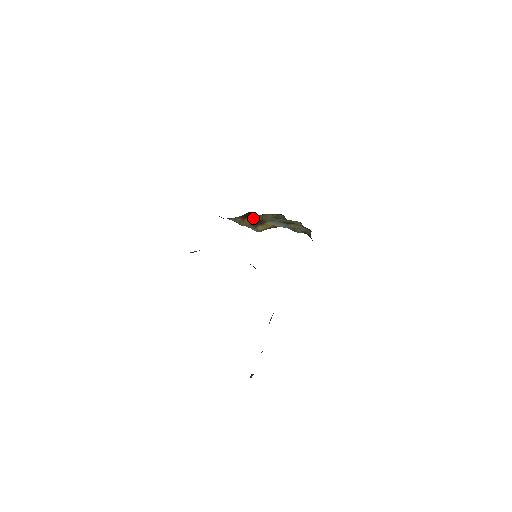
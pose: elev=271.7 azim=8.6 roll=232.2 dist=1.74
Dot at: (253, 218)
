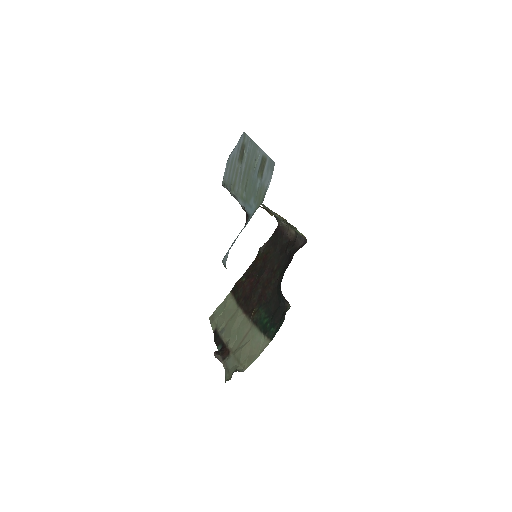
Dot at: occluded
